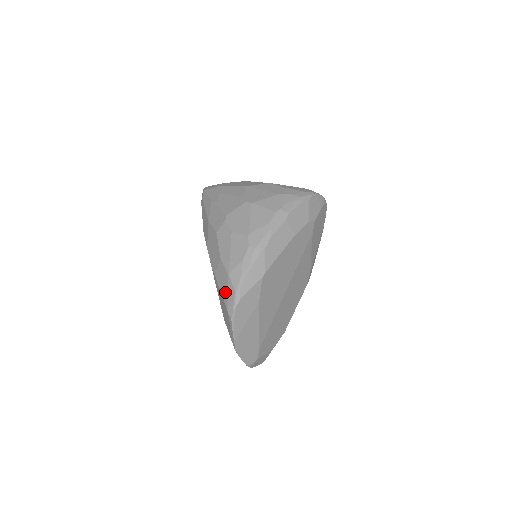
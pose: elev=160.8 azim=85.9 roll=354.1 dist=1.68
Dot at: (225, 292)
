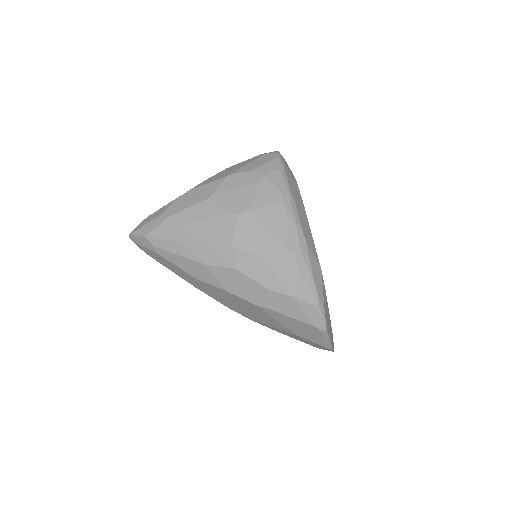
Dot at: (302, 315)
